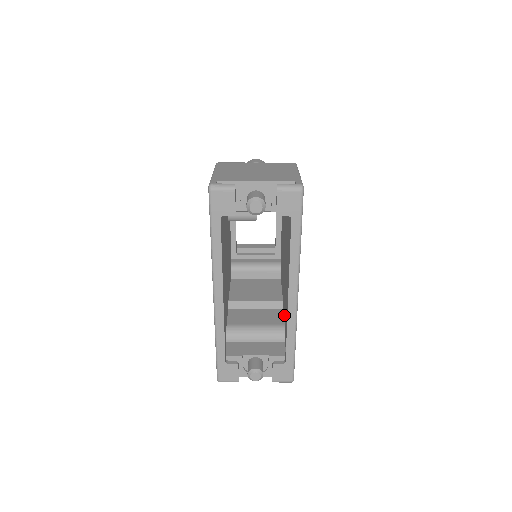
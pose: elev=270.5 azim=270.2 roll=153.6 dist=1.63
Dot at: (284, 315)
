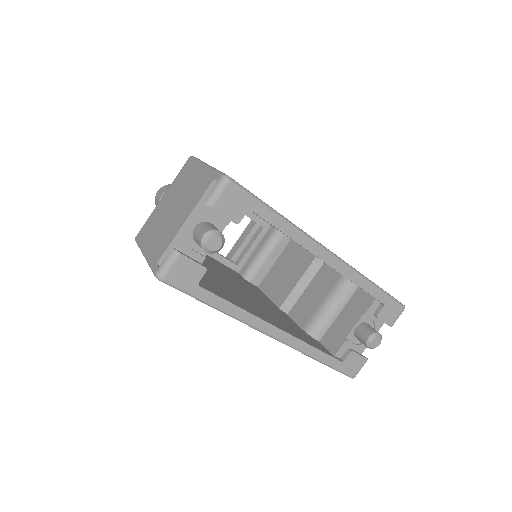
Dot at: occluded
